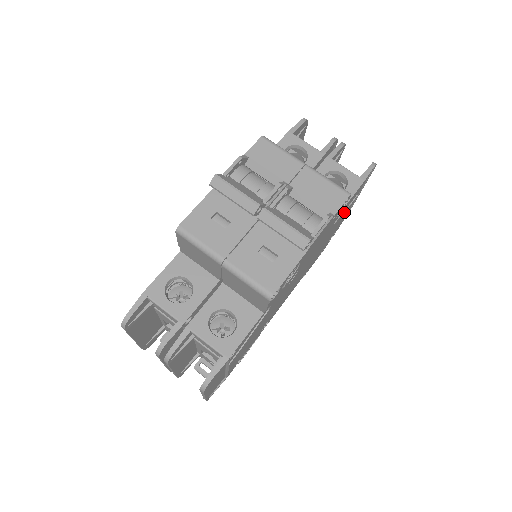
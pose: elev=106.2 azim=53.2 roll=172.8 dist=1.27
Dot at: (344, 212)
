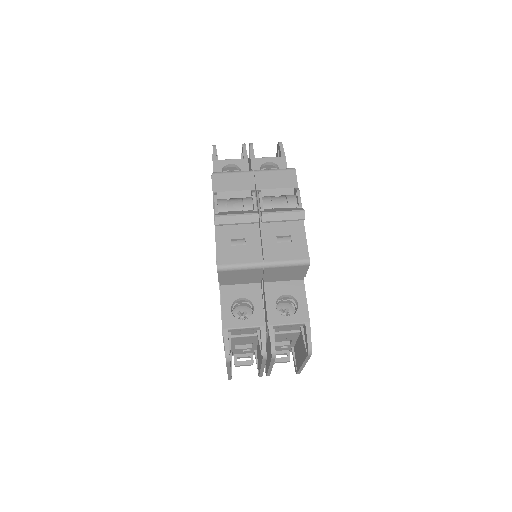
Dot at: occluded
